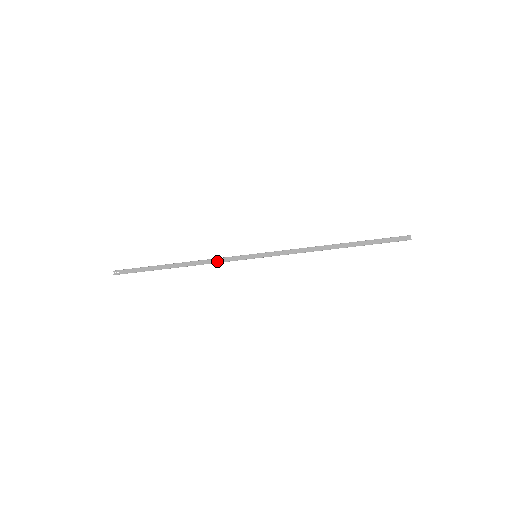
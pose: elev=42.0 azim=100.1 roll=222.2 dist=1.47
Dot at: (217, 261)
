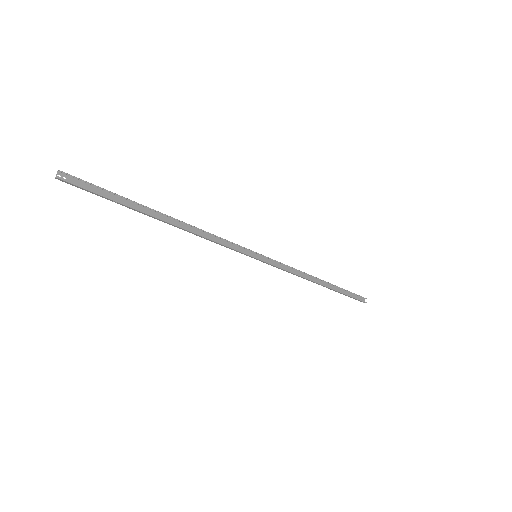
Dot at: (214, 240)
